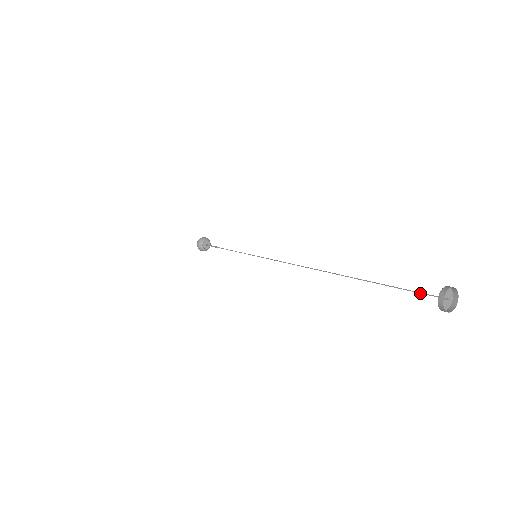
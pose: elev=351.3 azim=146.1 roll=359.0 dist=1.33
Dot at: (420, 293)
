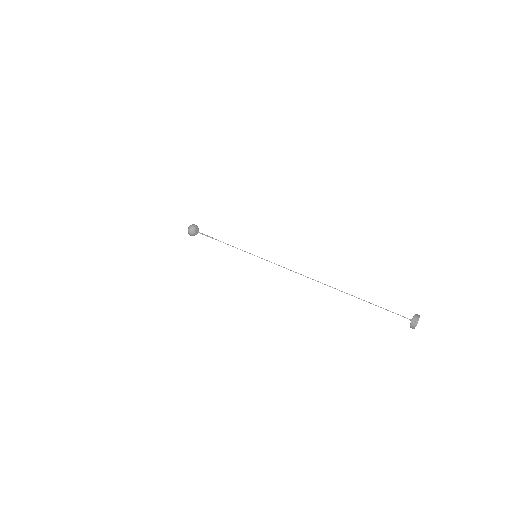
Dot at: (397, 314)
